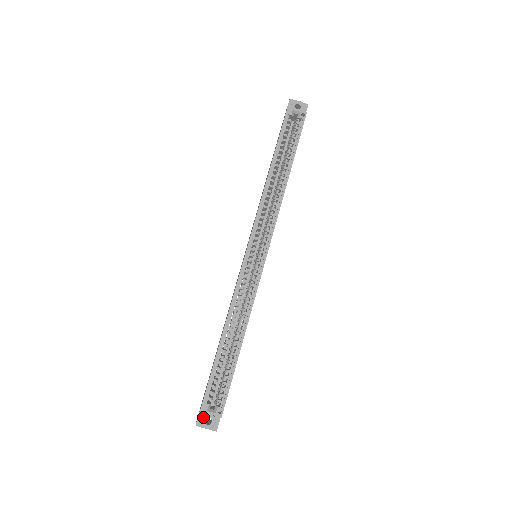
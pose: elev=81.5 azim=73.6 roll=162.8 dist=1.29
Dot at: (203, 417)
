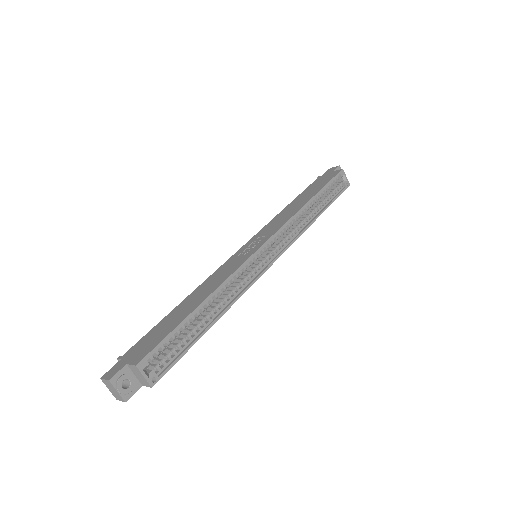
Dot at: (124, 375)
